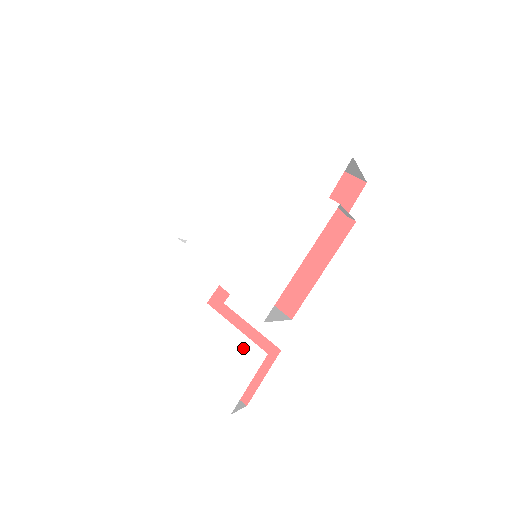
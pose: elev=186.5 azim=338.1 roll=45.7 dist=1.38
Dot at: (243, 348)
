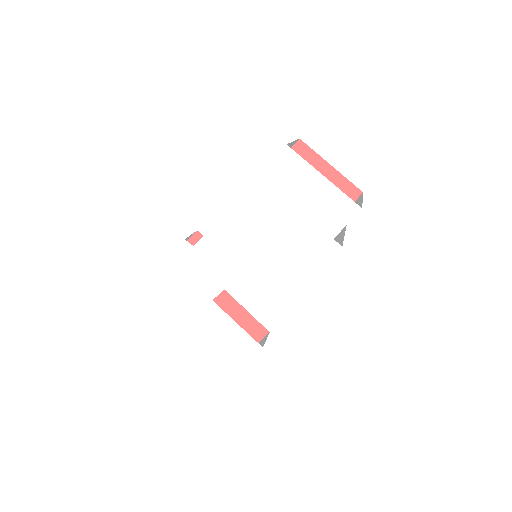
Dot at: (242, 340)
